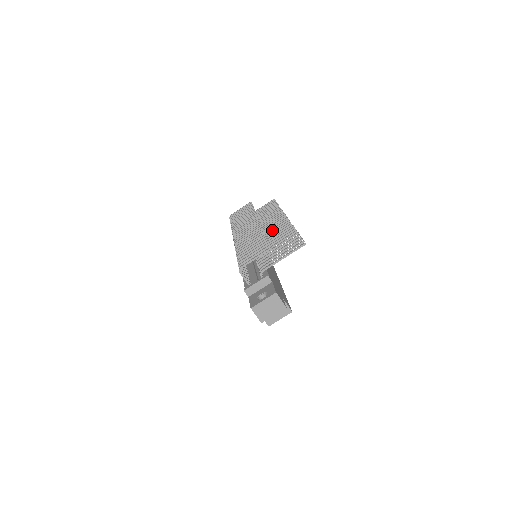
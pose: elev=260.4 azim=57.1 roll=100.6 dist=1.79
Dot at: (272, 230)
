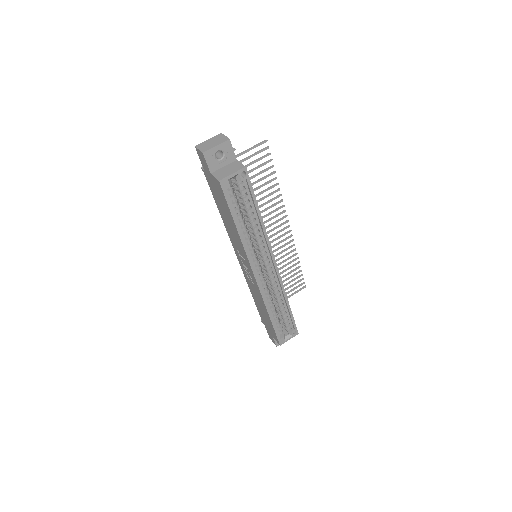
Dot at: (270, 225)
